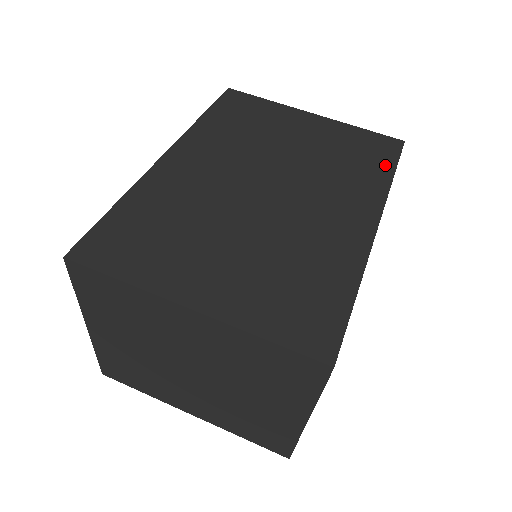
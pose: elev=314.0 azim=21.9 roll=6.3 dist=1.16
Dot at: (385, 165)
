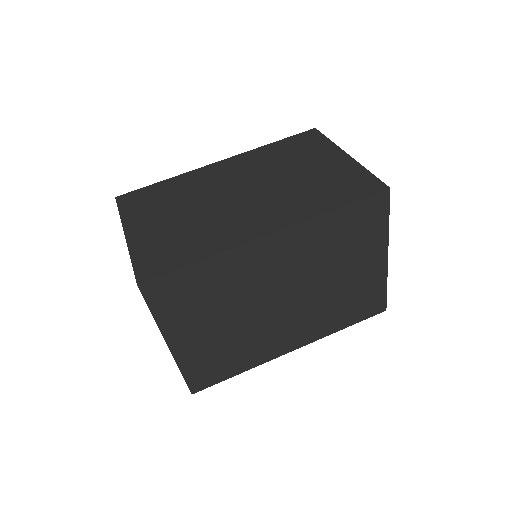
Dot at: (352, 320)
